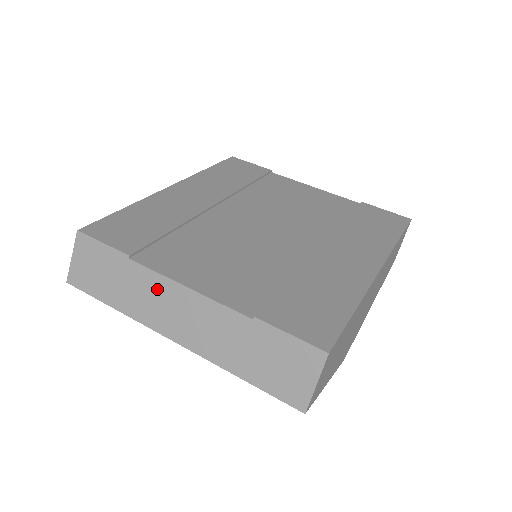
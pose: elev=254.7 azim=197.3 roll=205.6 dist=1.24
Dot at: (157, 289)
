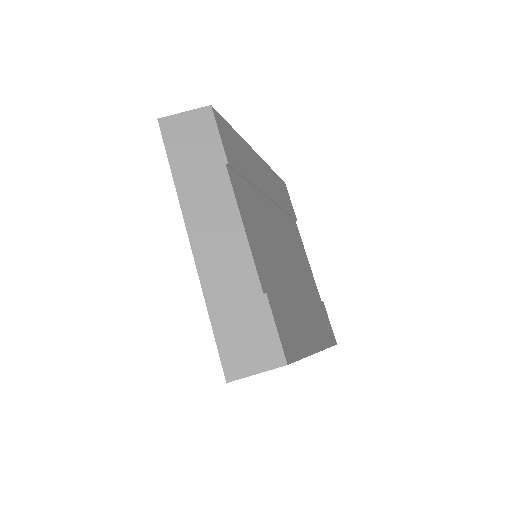
Dot at: (221, 203)
